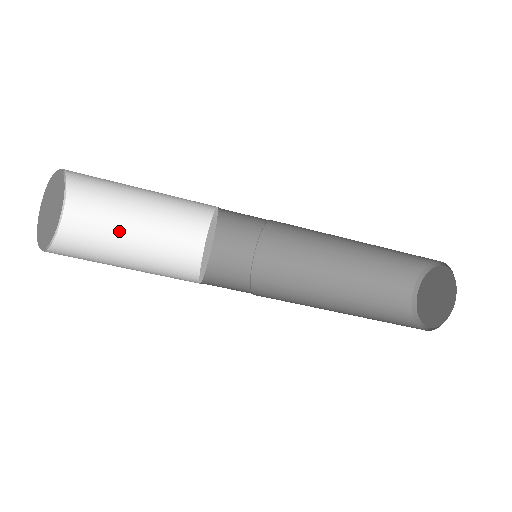
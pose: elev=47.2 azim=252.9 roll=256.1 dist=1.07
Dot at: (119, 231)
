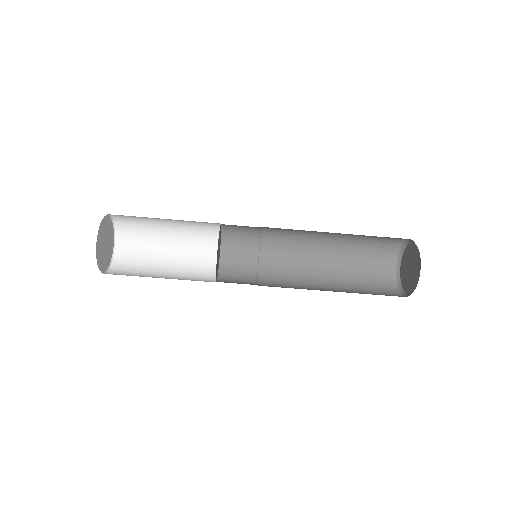
Dot at: (156, 237)
